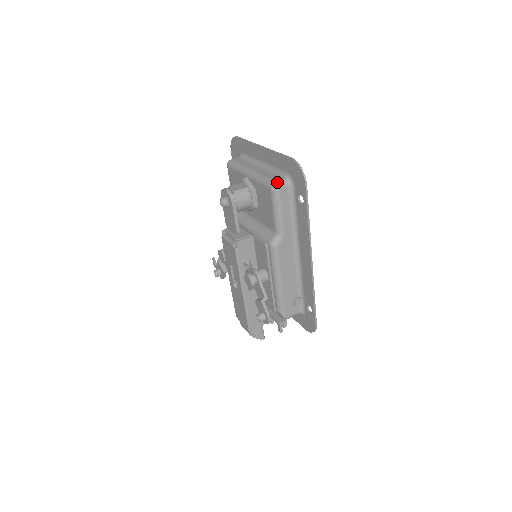
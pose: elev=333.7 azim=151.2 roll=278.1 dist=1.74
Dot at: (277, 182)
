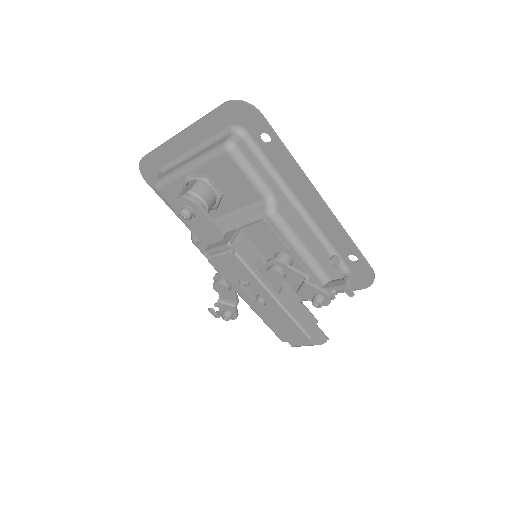
Dot at: (228, 140)
